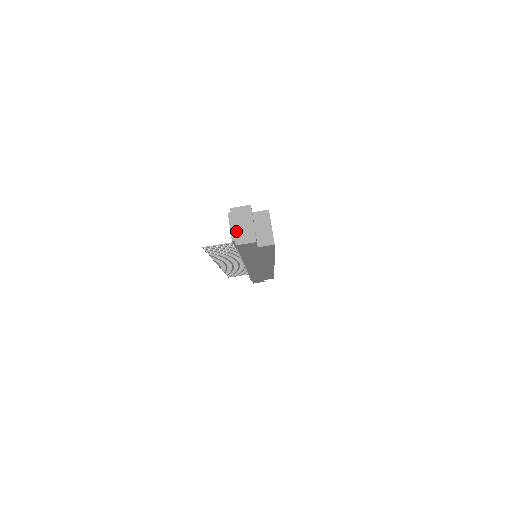
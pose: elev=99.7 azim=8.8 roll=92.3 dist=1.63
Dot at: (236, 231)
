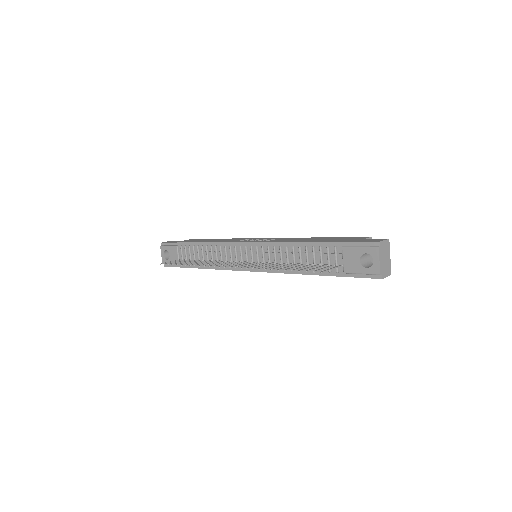
Dot at: (382, 265)
